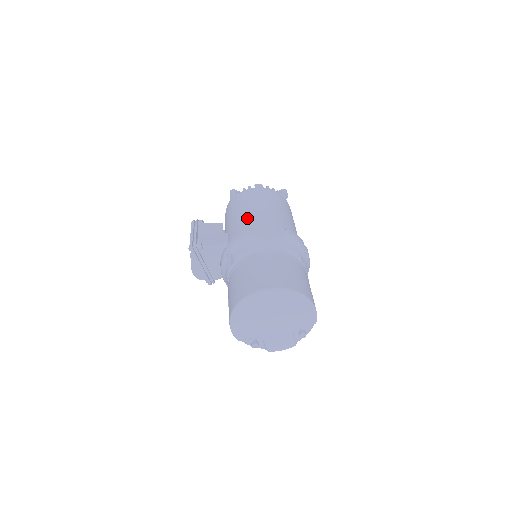
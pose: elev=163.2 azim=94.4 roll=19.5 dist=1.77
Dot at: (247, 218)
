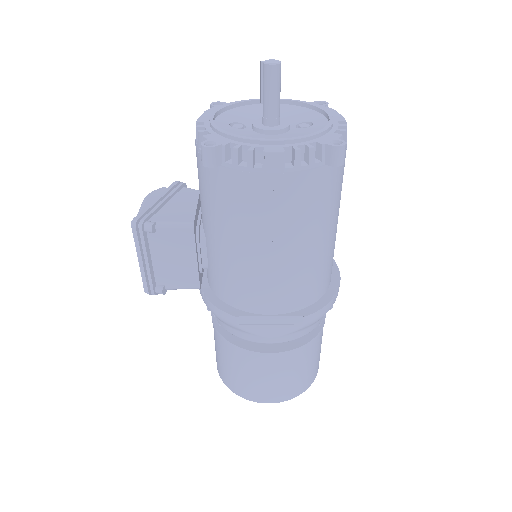
Dot at: (240, 271)
